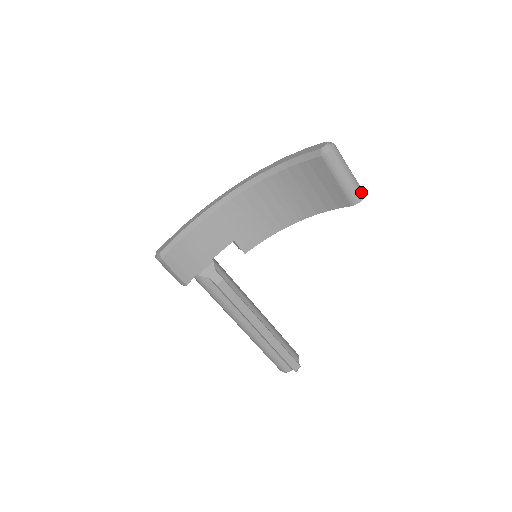
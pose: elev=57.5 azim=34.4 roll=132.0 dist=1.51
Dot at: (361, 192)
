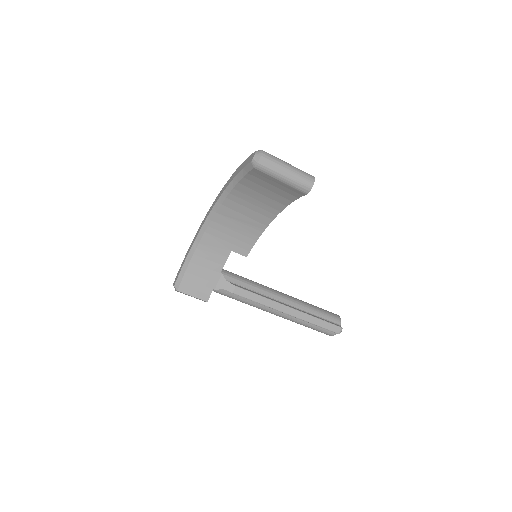
Dot at: (309, 180)
